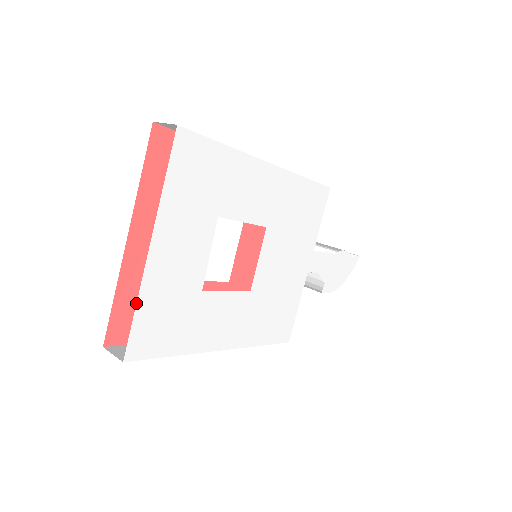
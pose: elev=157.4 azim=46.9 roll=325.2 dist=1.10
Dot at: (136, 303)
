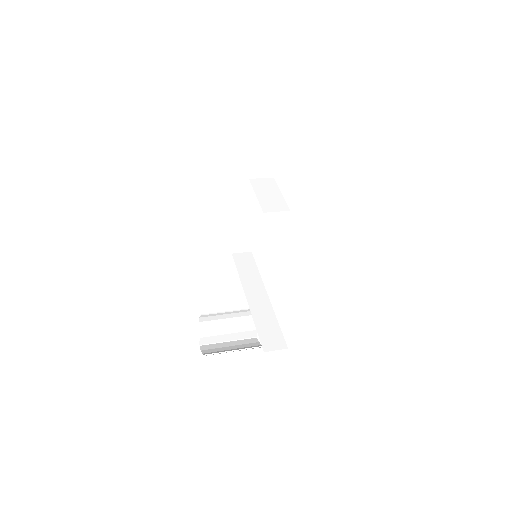
Dot at: occluded
